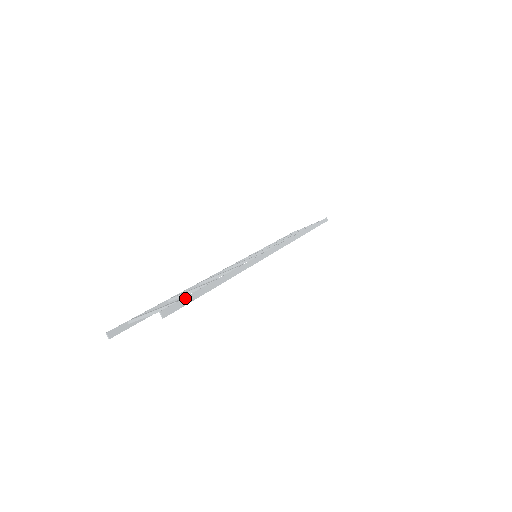
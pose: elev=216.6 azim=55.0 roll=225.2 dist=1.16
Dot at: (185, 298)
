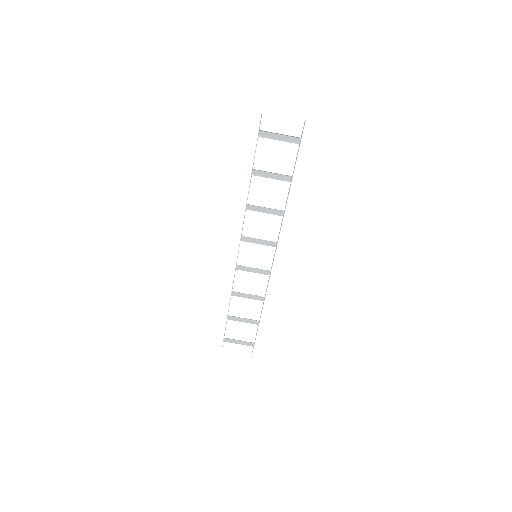
Dot at: occluded
